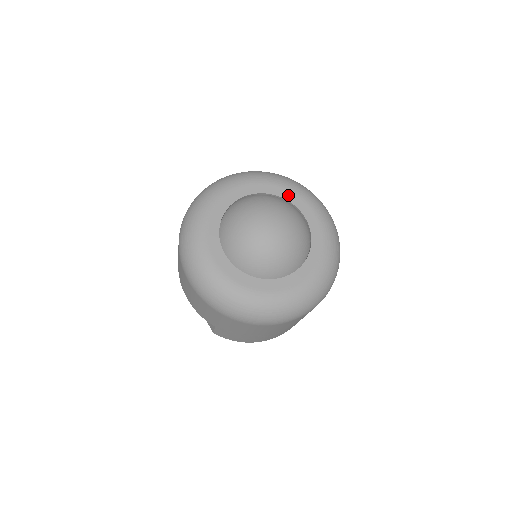
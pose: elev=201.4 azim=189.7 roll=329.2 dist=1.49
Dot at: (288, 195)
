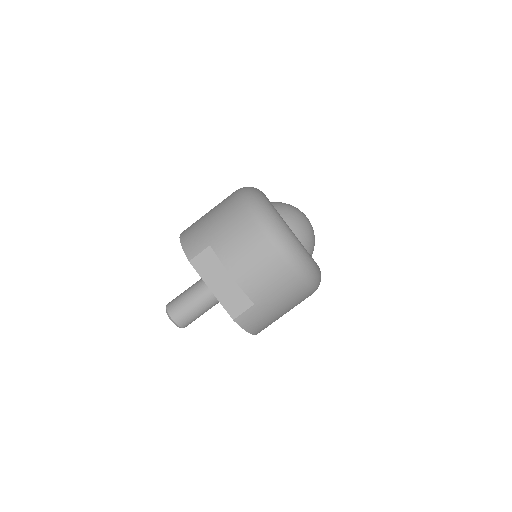
Dot at: occluded
